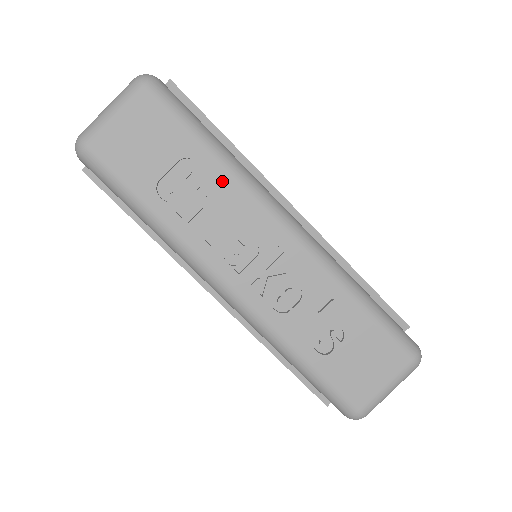
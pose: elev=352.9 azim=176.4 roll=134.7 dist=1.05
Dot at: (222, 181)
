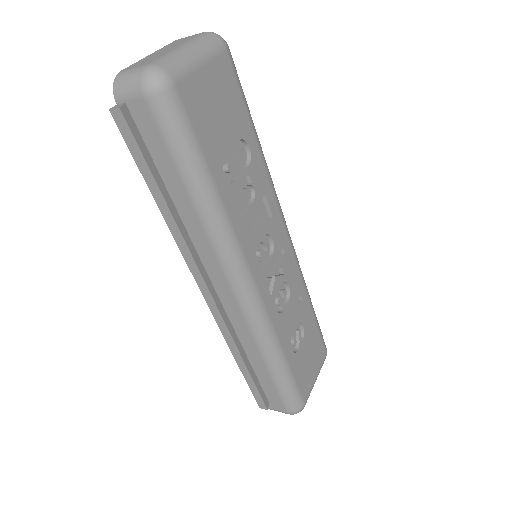
Dot at: (262, 174)
